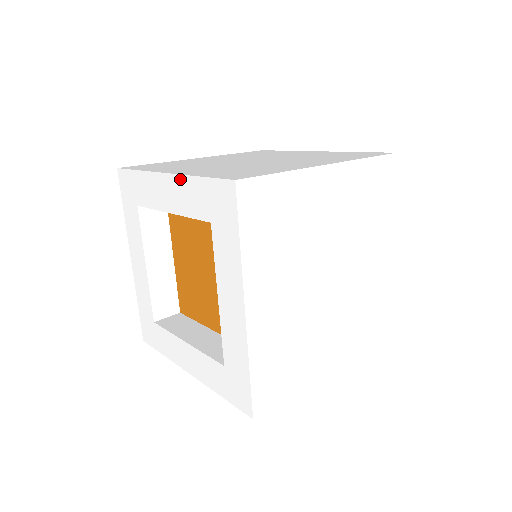
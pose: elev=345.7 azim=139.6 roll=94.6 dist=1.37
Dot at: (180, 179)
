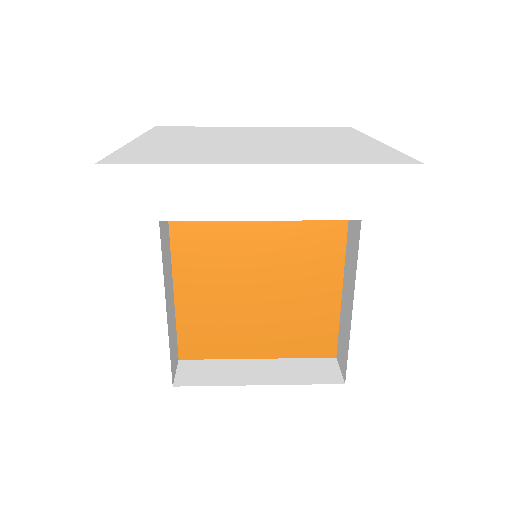
Dot at: (302, 170)
